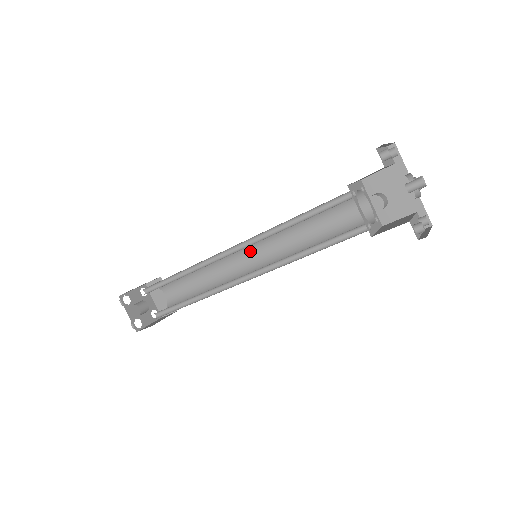
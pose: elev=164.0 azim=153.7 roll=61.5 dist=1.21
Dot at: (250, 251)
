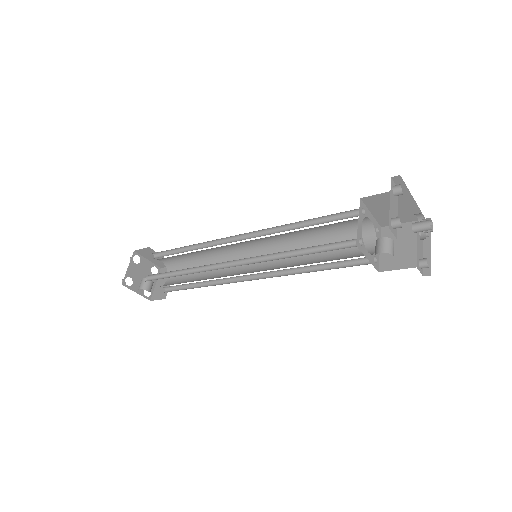
Dot at: (245, 242)
